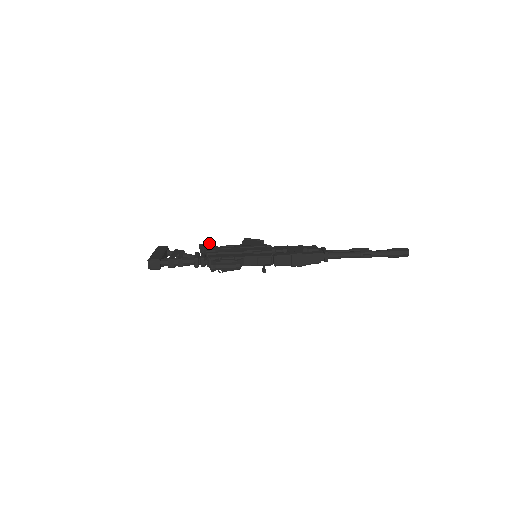
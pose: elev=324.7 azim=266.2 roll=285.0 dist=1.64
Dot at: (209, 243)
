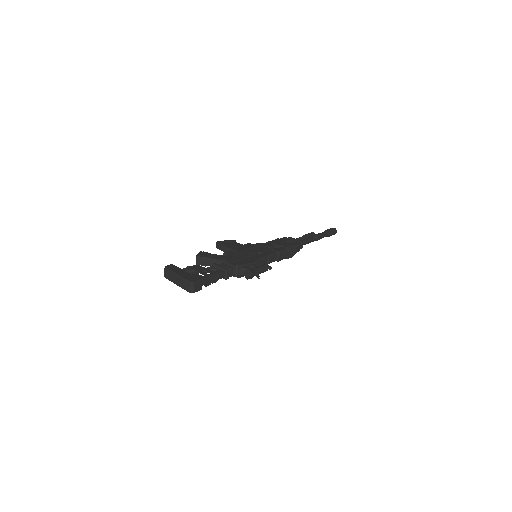
Dot at: (204, 252)
